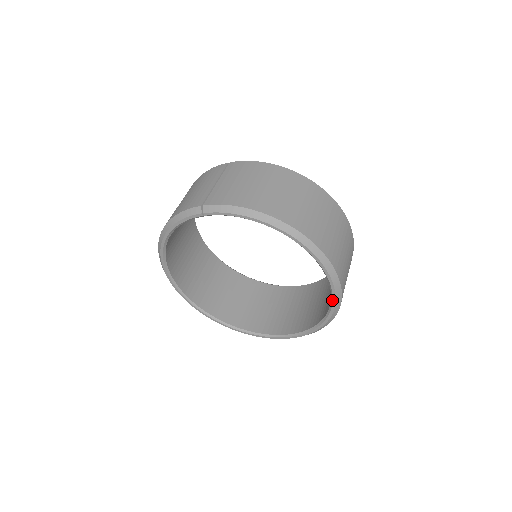
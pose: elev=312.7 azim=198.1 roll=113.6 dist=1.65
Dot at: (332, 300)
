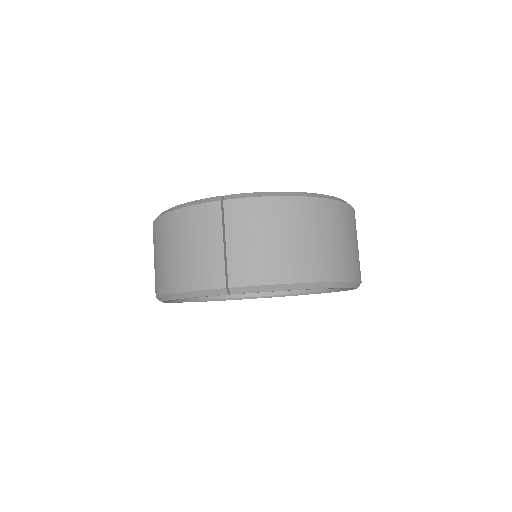
Dot at: occluded
